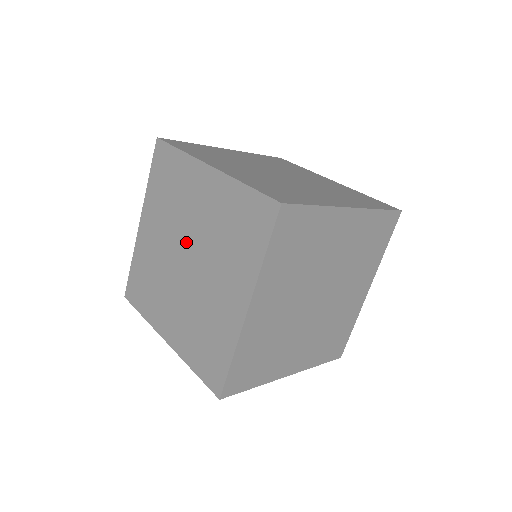
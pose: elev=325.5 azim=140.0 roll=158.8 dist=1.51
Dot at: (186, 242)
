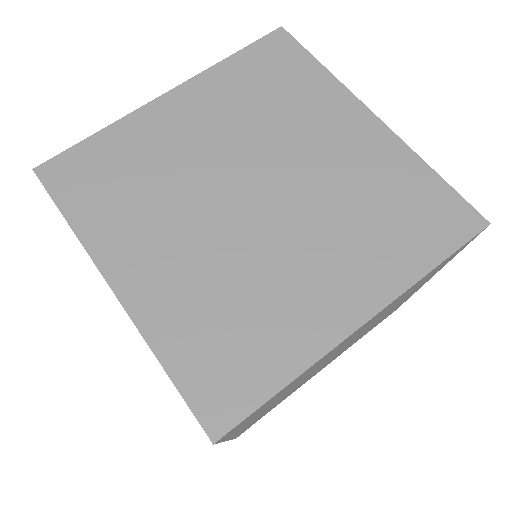
Dot at: occluded
